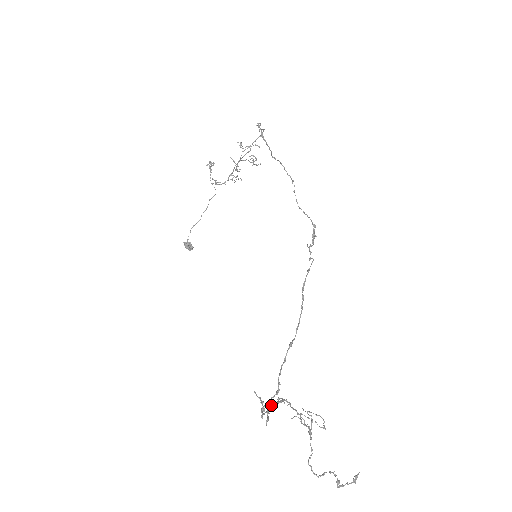
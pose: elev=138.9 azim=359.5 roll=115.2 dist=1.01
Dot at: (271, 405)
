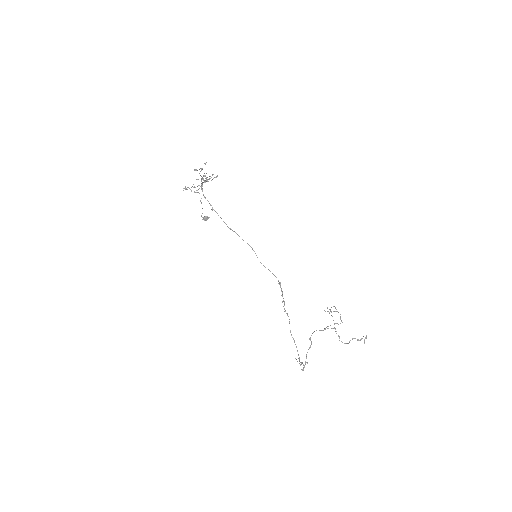
Dot at: (306, 358)
